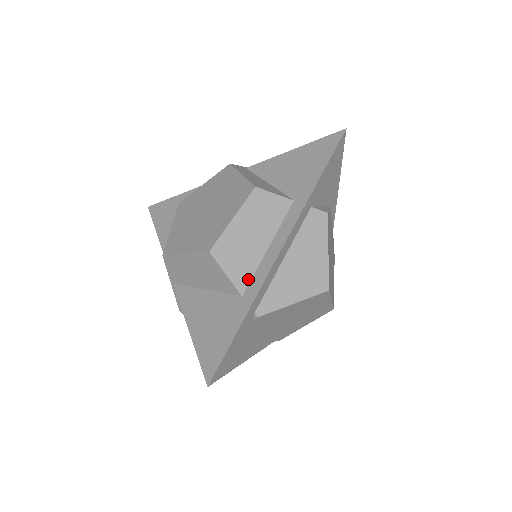
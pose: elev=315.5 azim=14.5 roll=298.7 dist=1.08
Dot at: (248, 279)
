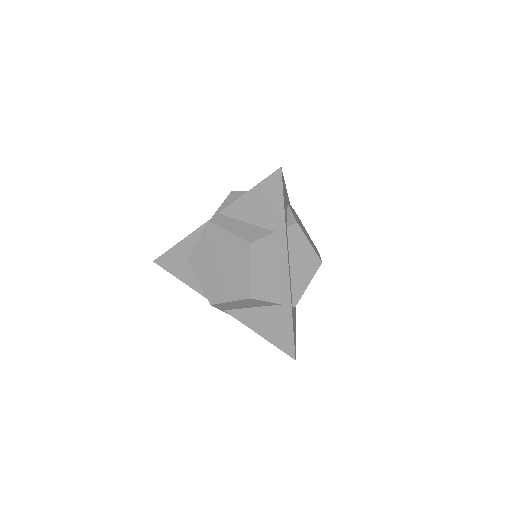
Dot at: (279, 294)
